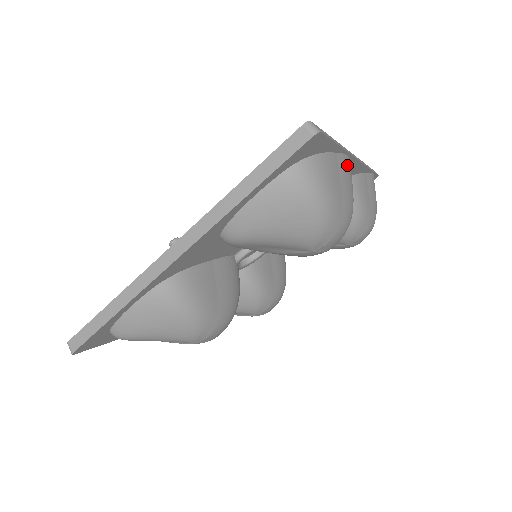
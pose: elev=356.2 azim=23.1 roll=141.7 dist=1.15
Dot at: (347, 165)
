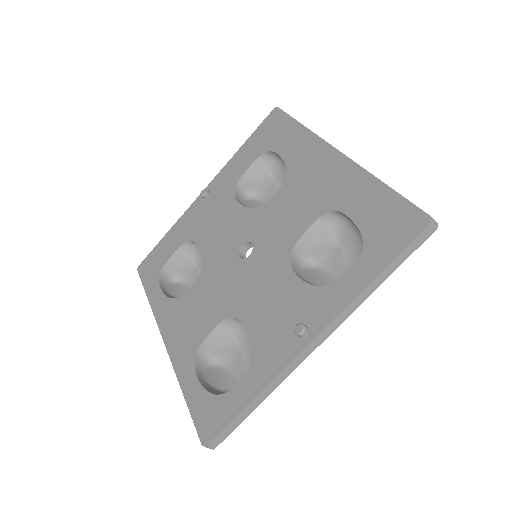
Dot at: occluded
